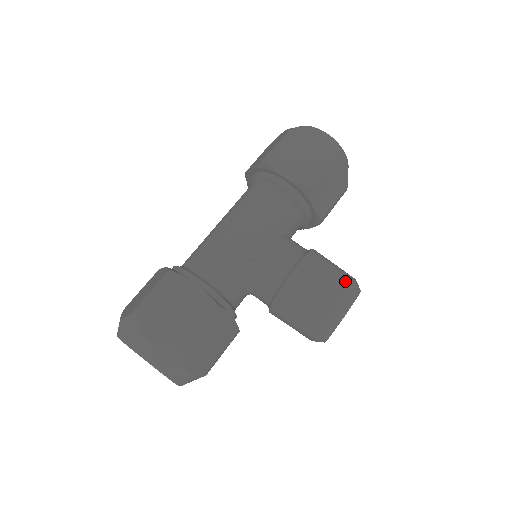
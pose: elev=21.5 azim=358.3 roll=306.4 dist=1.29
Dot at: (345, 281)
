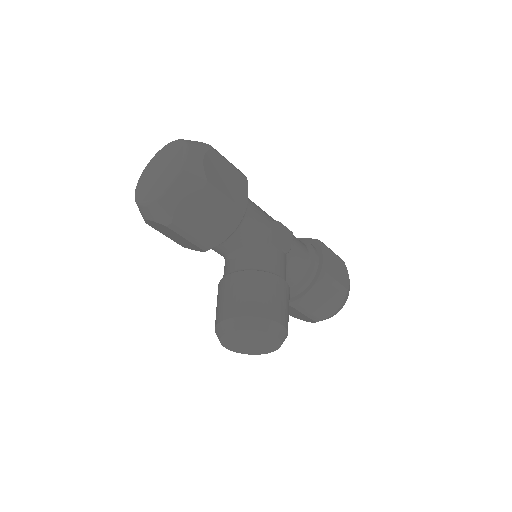
Dot at: occluded
